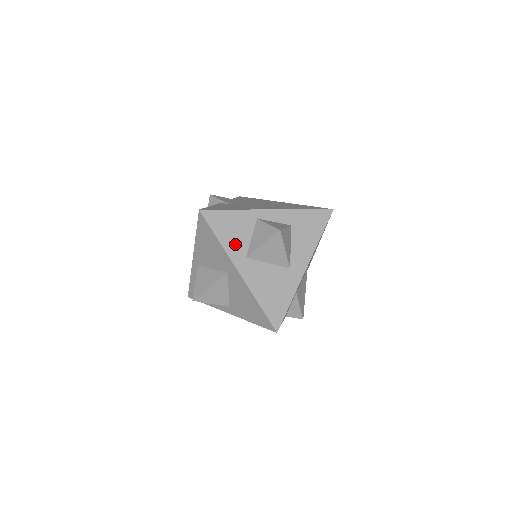
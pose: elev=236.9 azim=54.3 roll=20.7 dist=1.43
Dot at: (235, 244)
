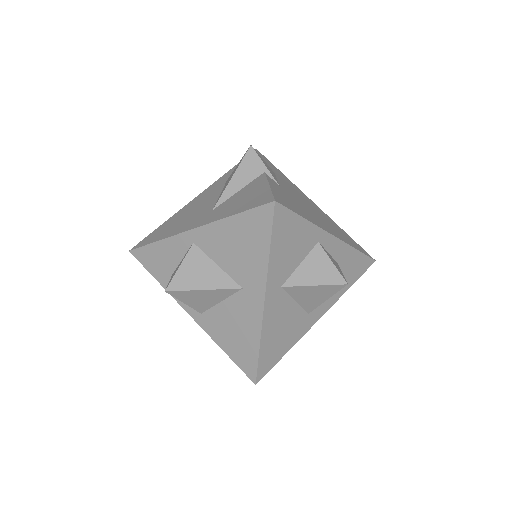
Dot at: (282, 265)
